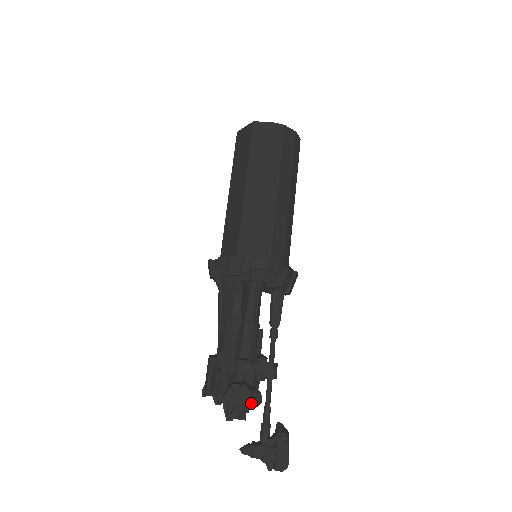
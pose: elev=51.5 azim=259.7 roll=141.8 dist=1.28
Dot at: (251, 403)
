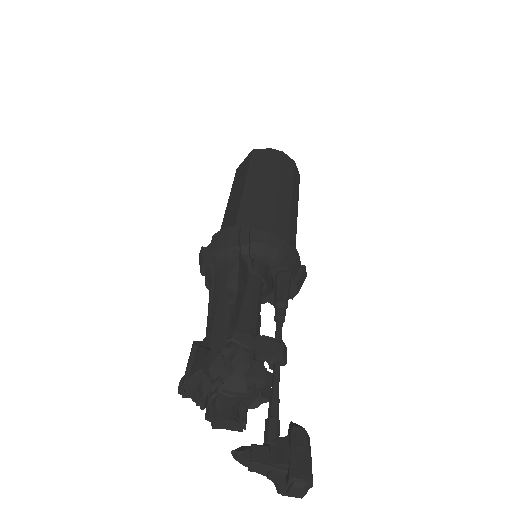
Dot at: (250, 377)
